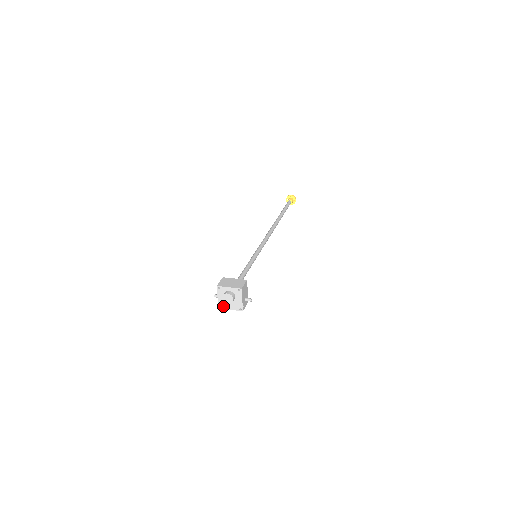
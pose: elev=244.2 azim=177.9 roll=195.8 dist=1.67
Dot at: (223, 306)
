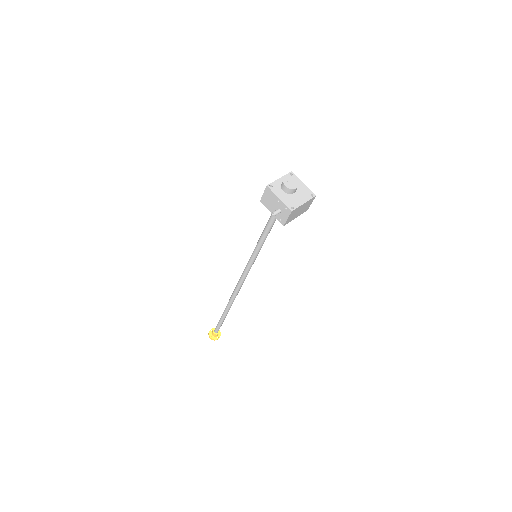
Dot at: (293, 205)
